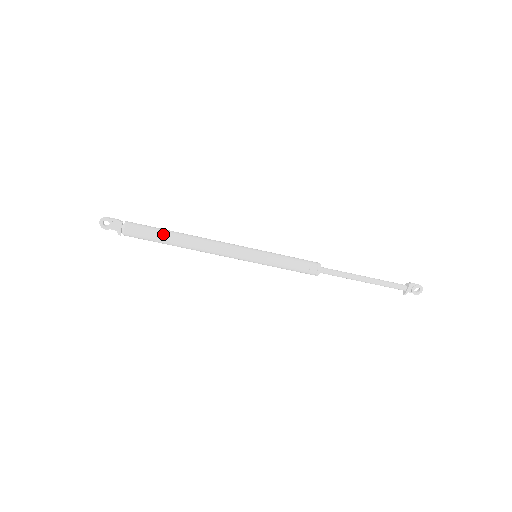
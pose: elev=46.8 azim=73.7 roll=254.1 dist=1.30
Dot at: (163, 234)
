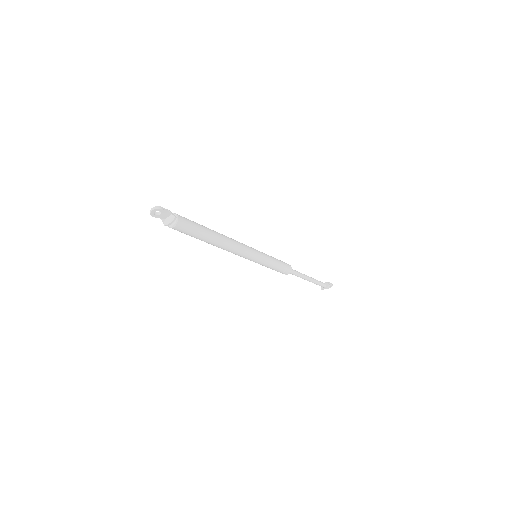
Dot at: (204, 234)
